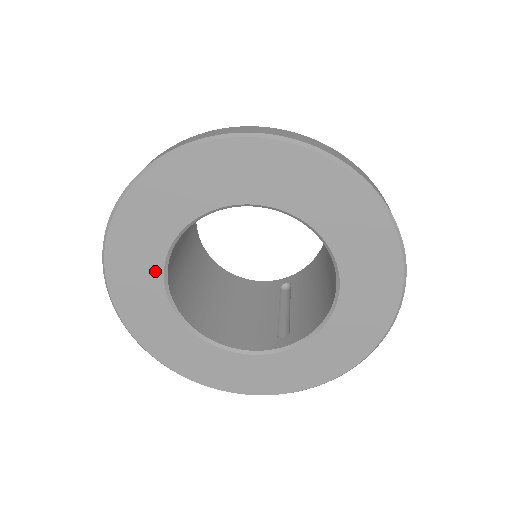
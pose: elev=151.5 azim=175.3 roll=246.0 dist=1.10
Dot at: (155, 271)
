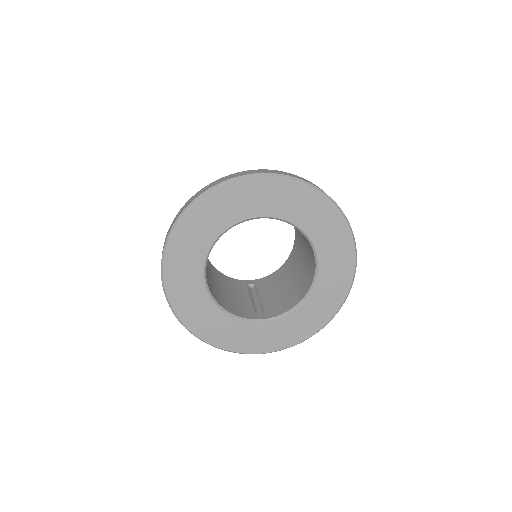
Dot at: (206, 244)
